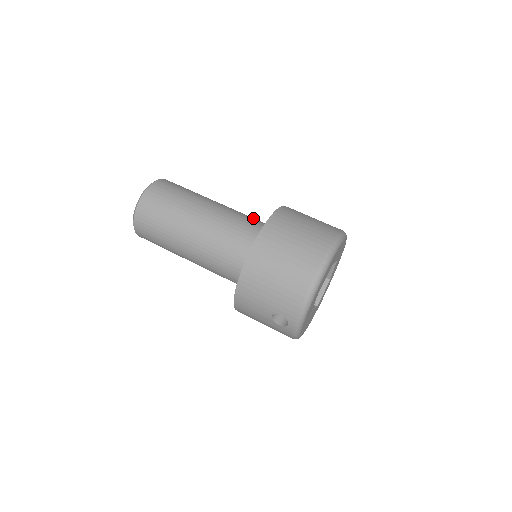
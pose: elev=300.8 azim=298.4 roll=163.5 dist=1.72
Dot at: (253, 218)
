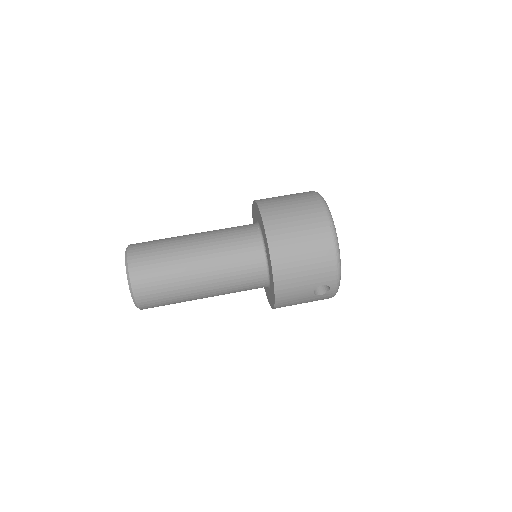
Dot at: (234, 227)
